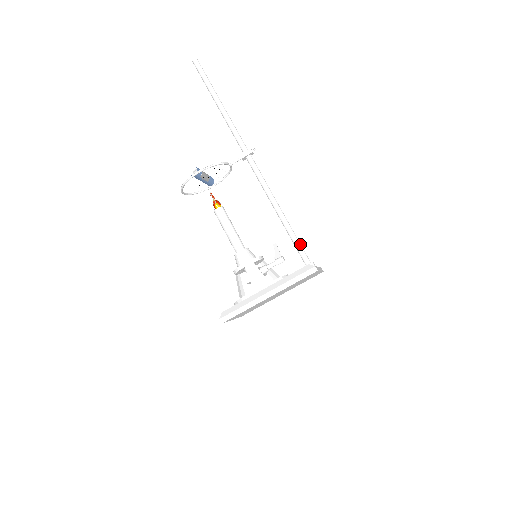
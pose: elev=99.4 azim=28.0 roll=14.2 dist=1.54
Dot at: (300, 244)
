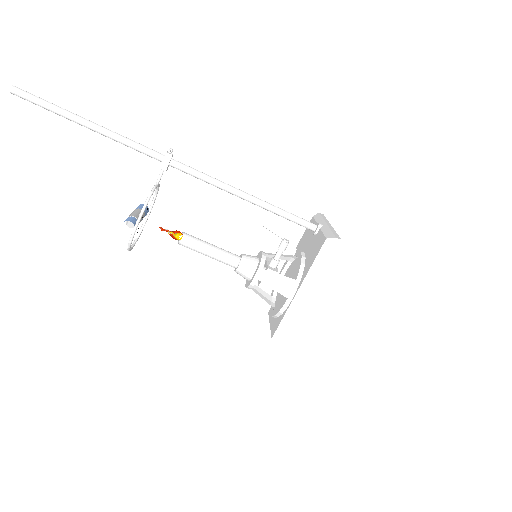
Dot at: (293, 215)
